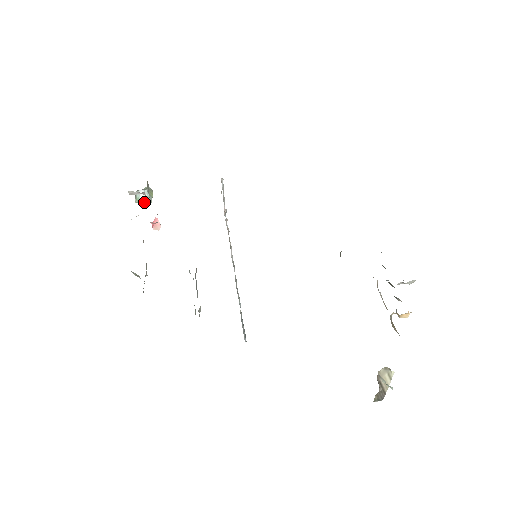
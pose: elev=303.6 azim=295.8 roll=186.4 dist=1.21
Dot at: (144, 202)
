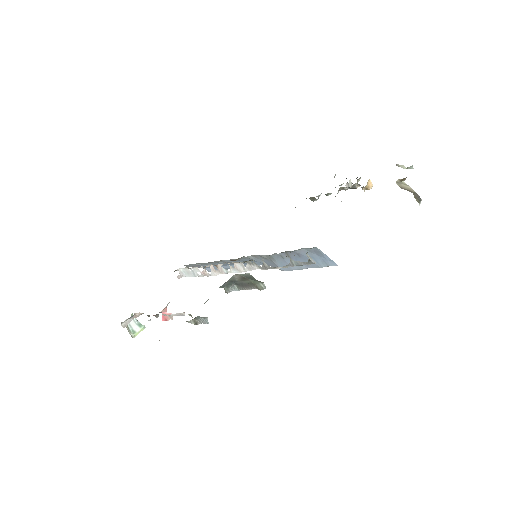
Dot at: (139, 331)
